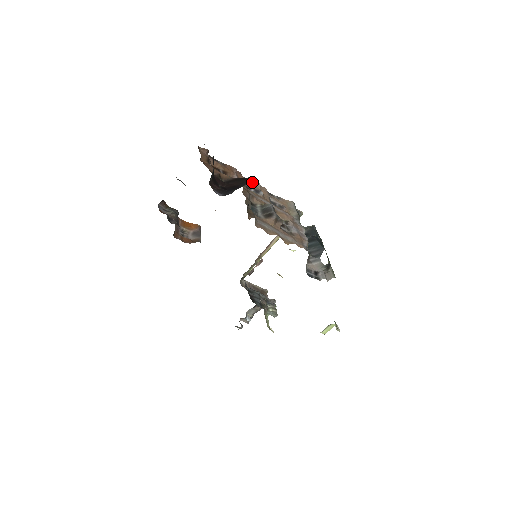
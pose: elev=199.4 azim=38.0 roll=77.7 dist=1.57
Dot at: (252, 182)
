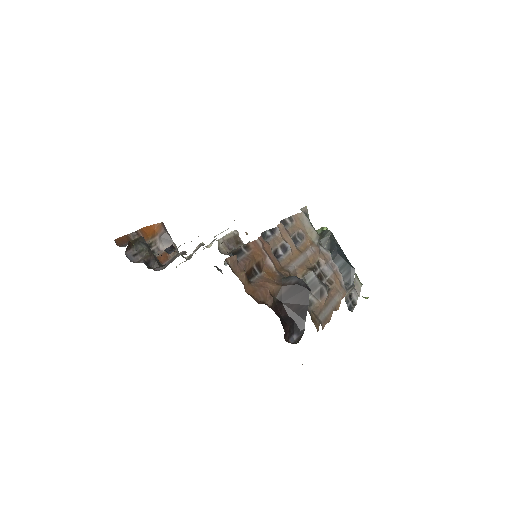
Dot at: (271, 233)
